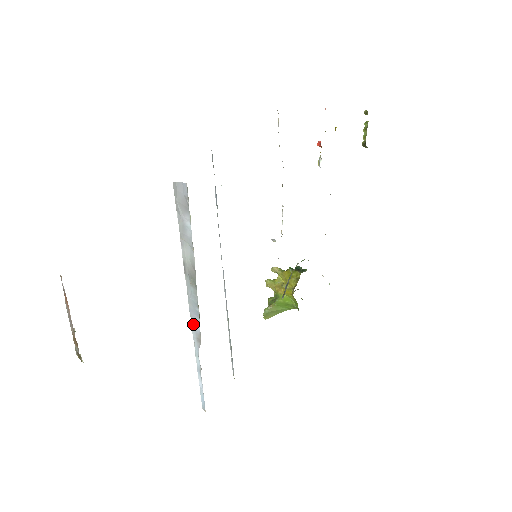
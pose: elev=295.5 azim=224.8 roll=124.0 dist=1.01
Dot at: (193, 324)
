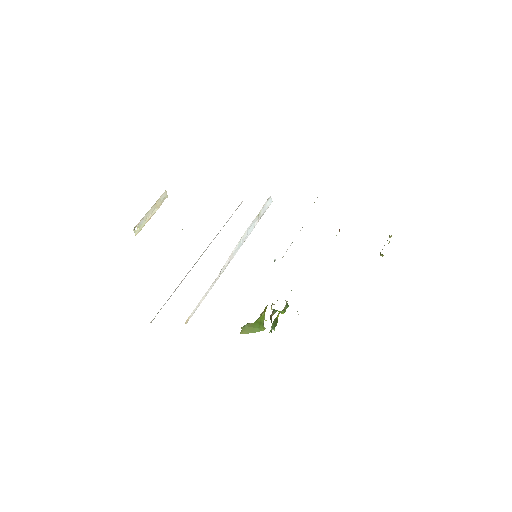
Dot at: occluded
